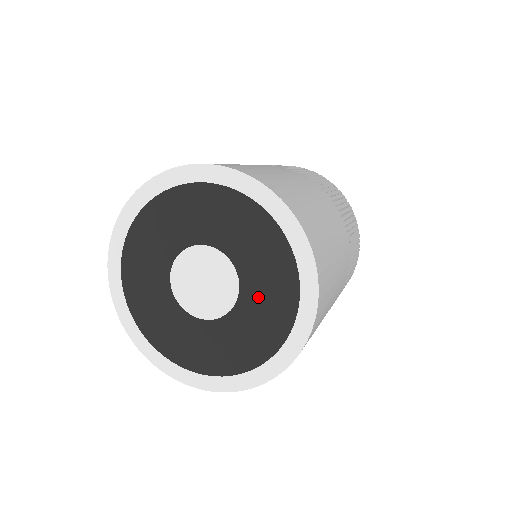
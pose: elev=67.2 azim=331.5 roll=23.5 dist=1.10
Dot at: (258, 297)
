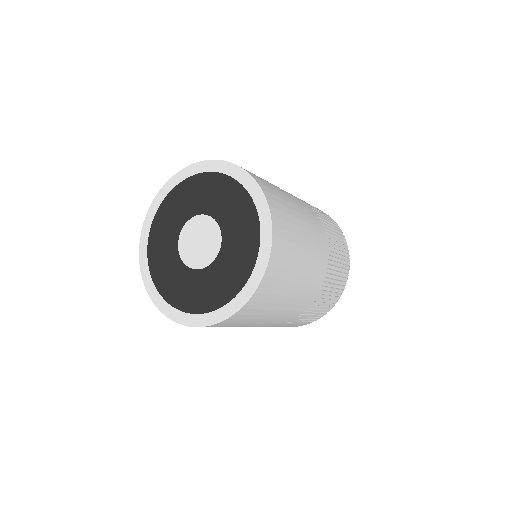
Dot at: (226, 265)
